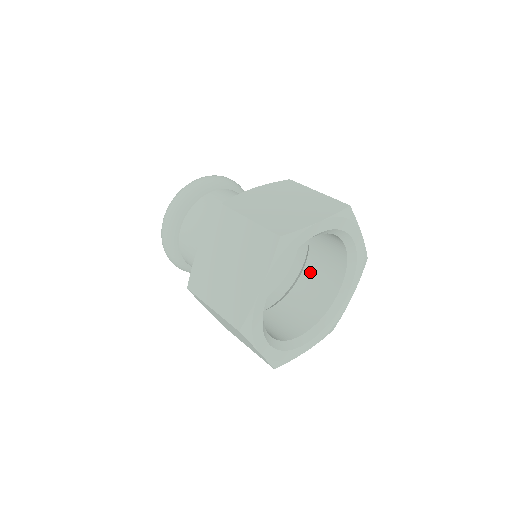
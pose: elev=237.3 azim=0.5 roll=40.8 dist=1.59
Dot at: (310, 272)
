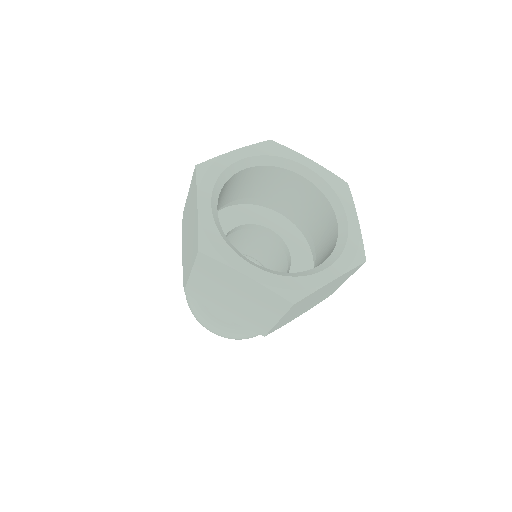
Dot at: (318, 241)
